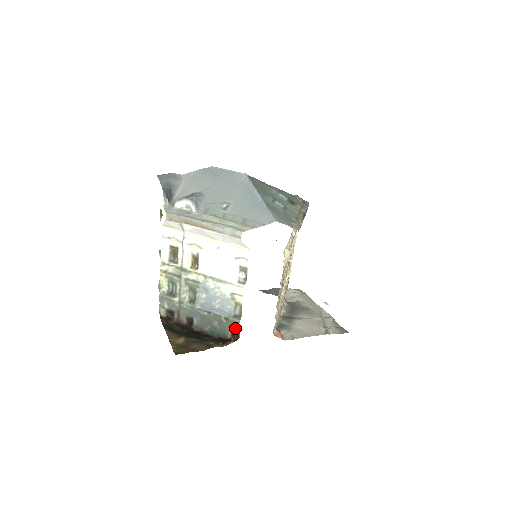
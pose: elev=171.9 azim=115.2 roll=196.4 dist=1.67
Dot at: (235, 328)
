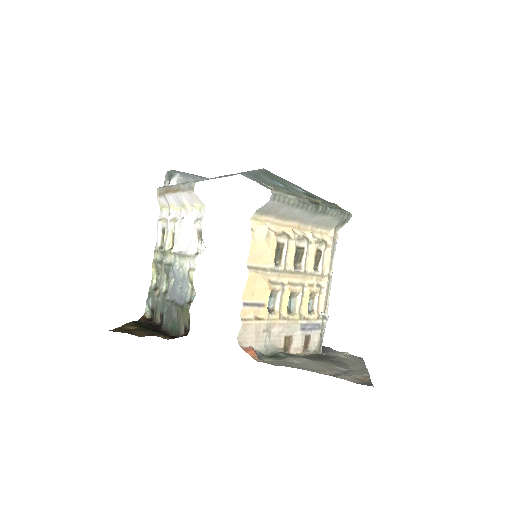
Dot at: (187, 319)
